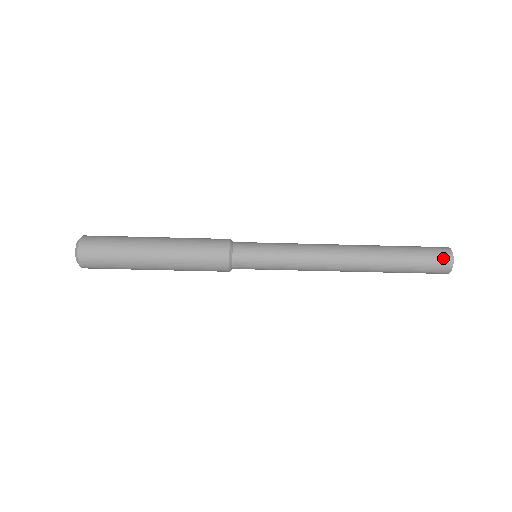
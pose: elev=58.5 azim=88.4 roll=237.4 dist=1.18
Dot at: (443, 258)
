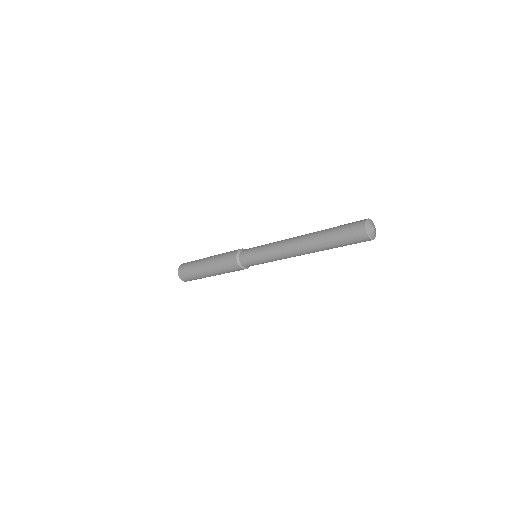
Dot at: (358, 234)
